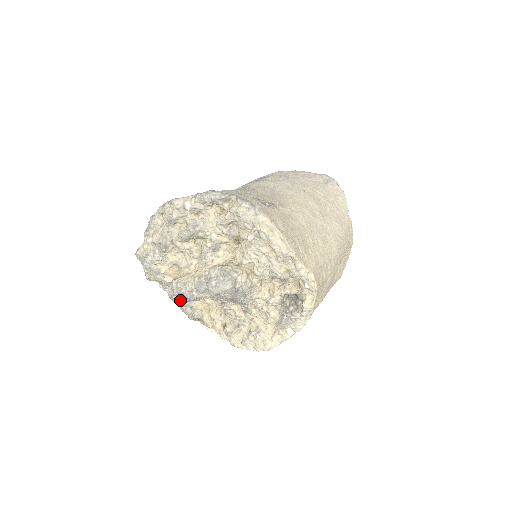
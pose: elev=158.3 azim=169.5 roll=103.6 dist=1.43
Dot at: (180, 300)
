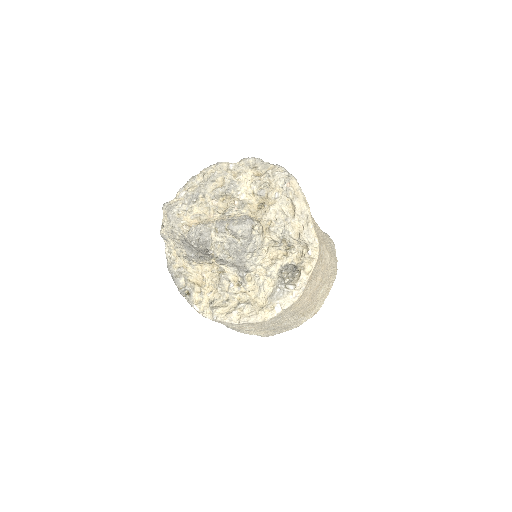
Dot at: (178, 270)
